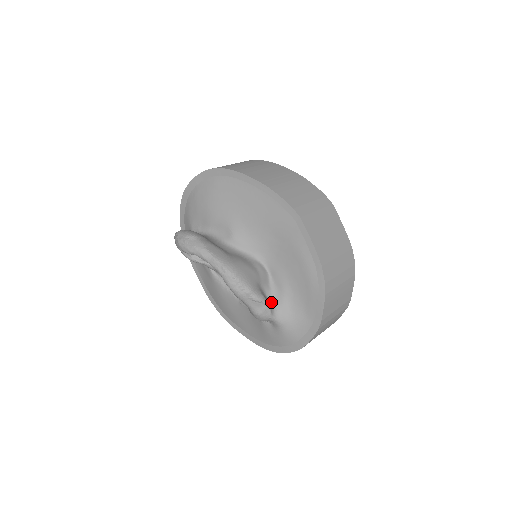
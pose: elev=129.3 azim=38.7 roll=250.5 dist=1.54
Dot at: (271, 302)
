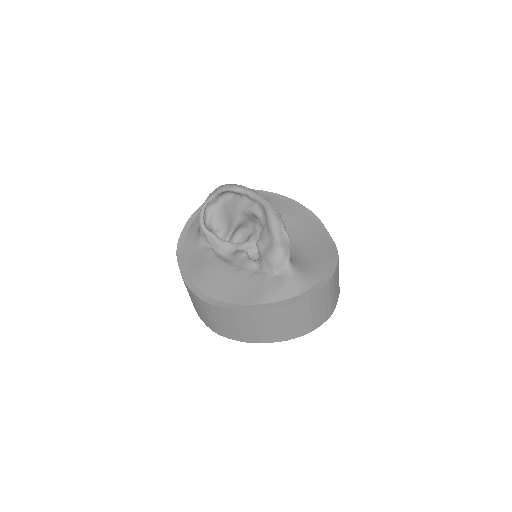
Dot at: occluded
